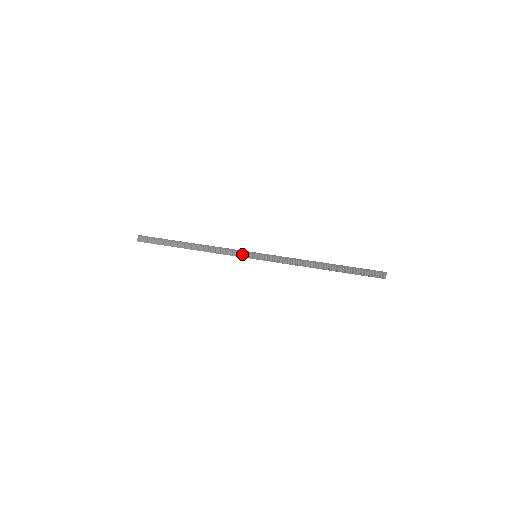
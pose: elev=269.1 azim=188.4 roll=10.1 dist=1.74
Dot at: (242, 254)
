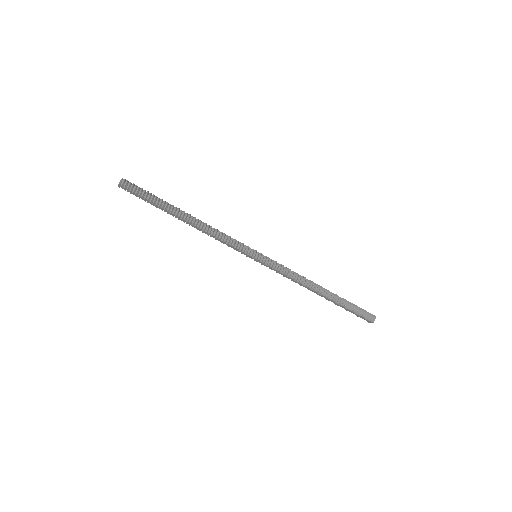
Dot at: (244, 248)
